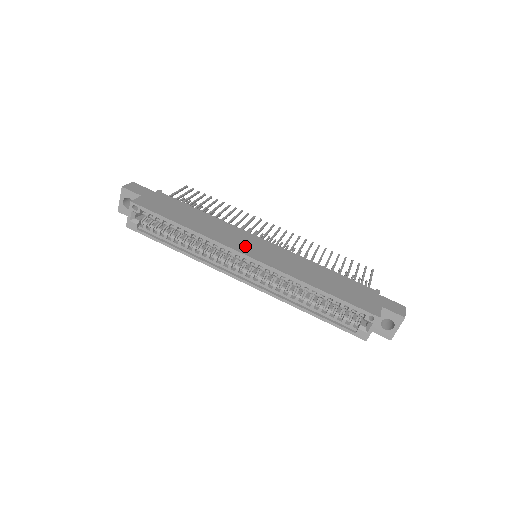
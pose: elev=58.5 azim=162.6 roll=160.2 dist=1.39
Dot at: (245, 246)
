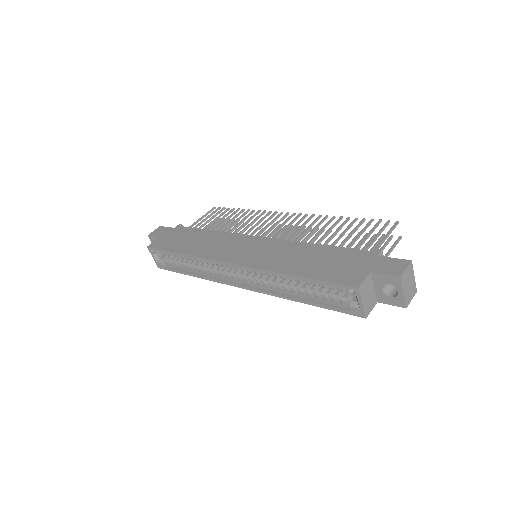
Dot at: (232, 252)
